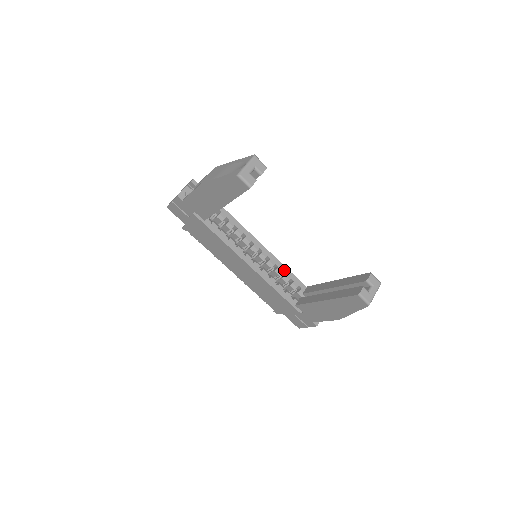
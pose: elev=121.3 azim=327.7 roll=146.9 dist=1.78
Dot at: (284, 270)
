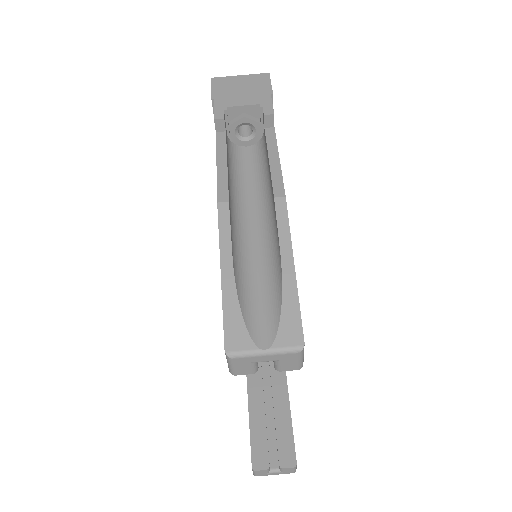
Dot at: occluded
